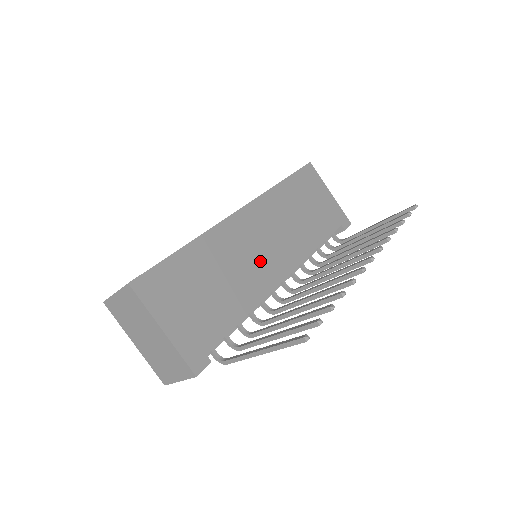
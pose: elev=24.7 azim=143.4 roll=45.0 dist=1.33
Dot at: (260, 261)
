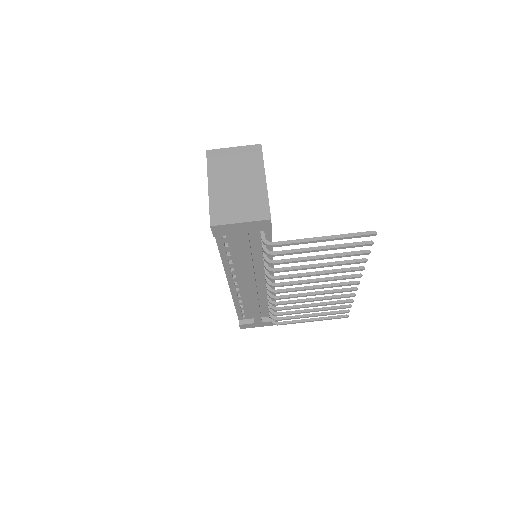
Dot at: occluded
